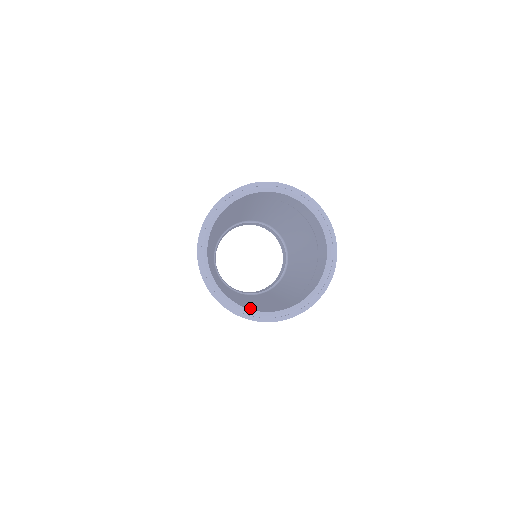
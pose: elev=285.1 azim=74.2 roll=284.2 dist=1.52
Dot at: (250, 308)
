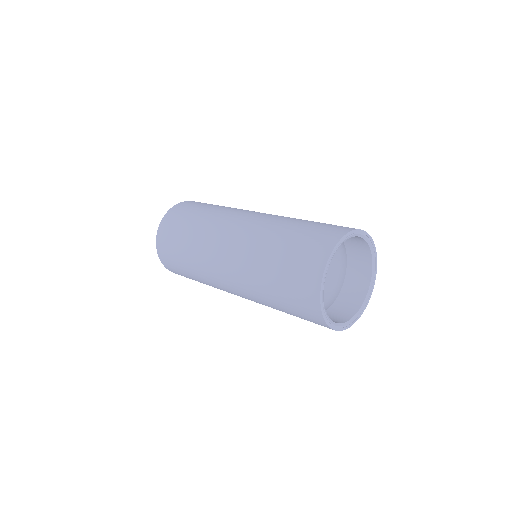
Dot at: (338, 319)
